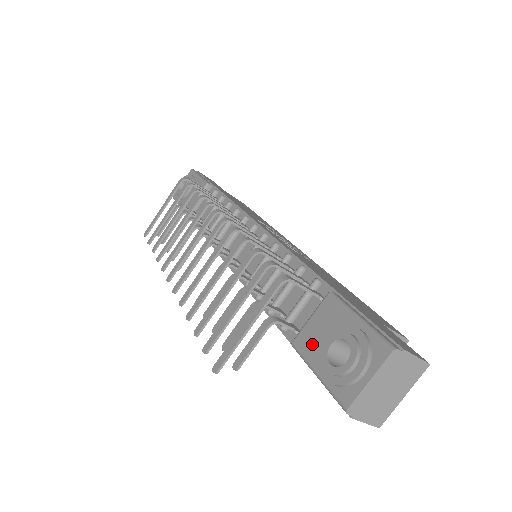
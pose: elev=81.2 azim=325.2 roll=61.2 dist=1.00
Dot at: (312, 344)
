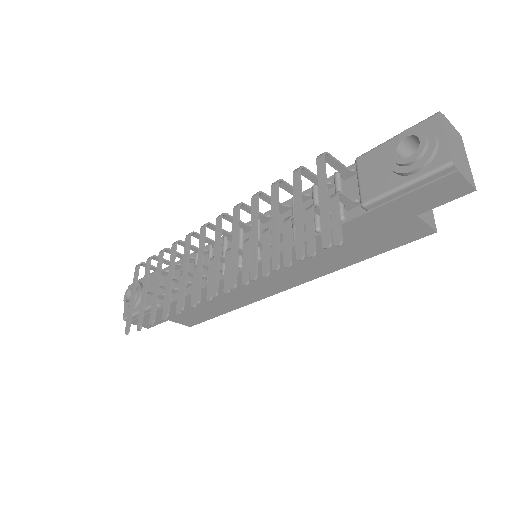
Dot at: (379, 183)
